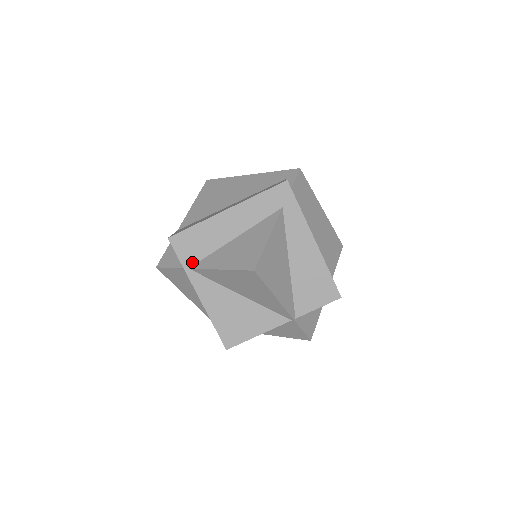
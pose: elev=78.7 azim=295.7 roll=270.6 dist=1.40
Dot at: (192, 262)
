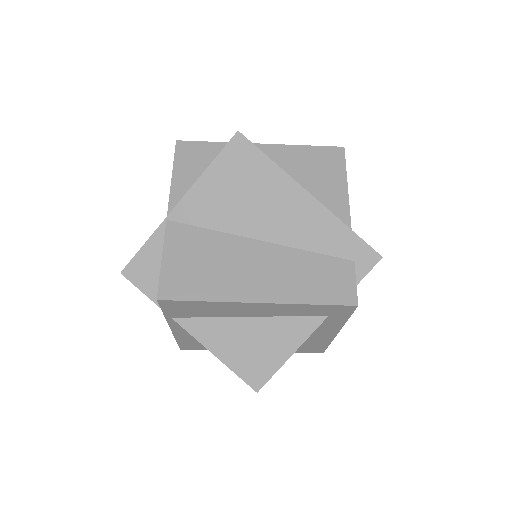
Dot at: (179, 316)
